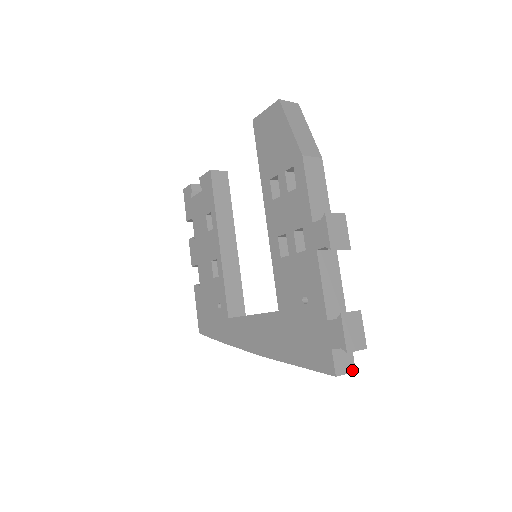
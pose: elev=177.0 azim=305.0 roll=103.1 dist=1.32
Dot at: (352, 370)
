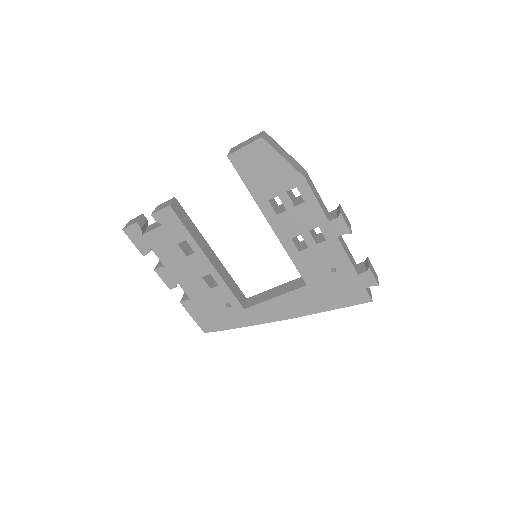
Dot at: occluded
